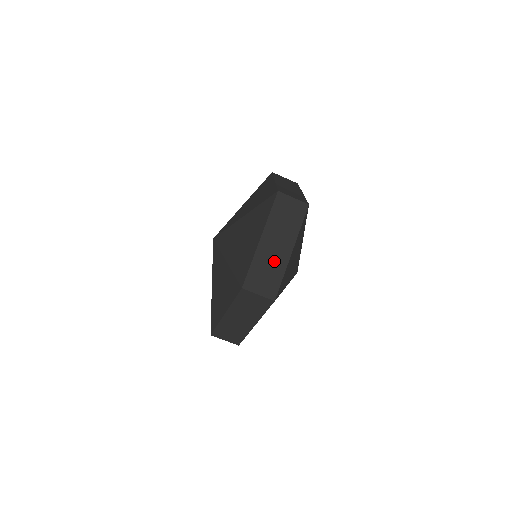
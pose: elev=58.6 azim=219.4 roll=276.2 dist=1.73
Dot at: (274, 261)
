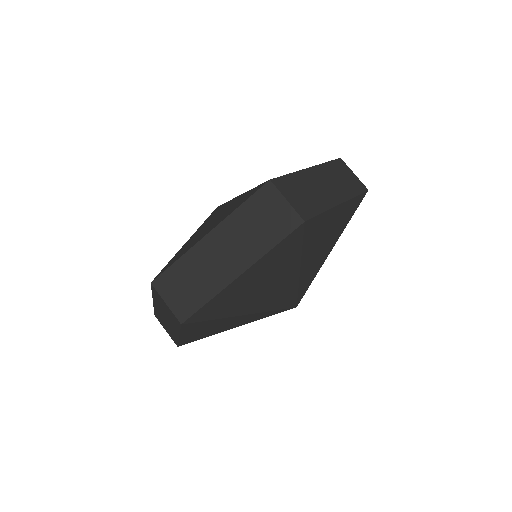
Dot at: (209, 273)
